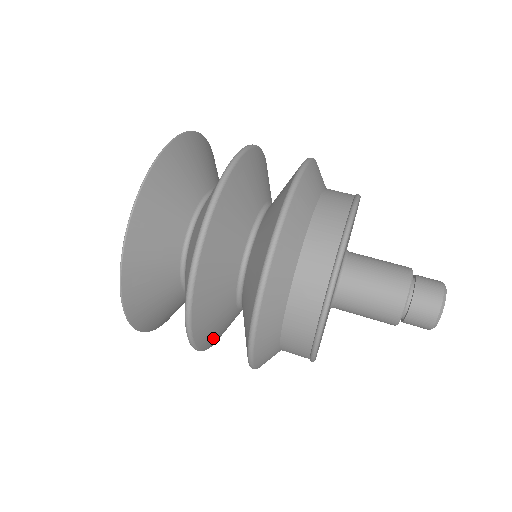
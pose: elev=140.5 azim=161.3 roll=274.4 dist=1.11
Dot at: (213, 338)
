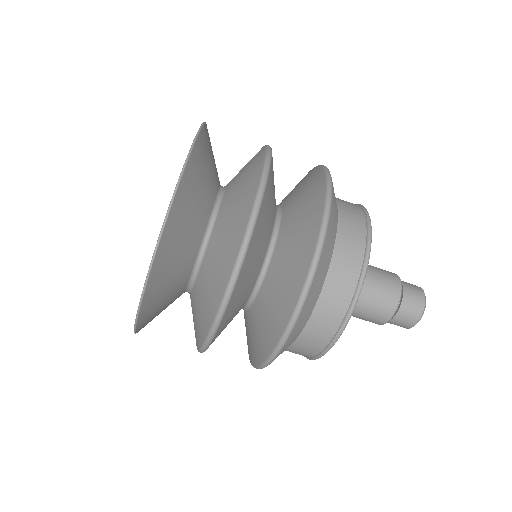
Dot at: occluded
